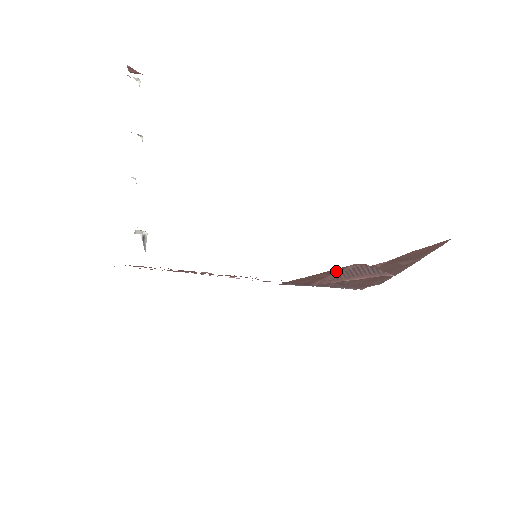
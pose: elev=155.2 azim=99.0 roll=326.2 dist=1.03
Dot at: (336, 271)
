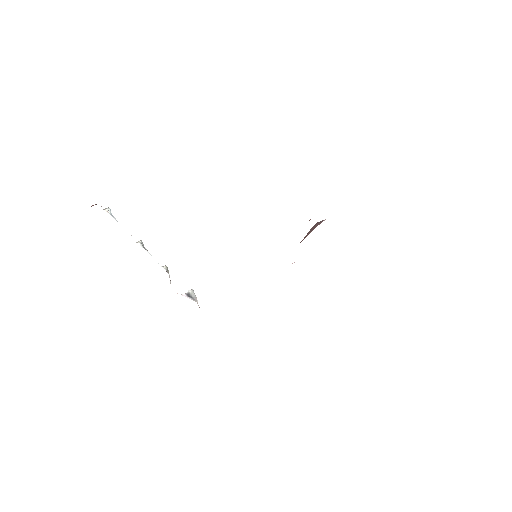
Dot at: occluded
